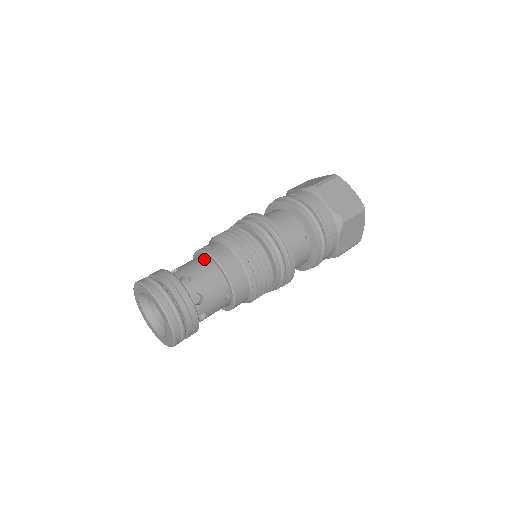
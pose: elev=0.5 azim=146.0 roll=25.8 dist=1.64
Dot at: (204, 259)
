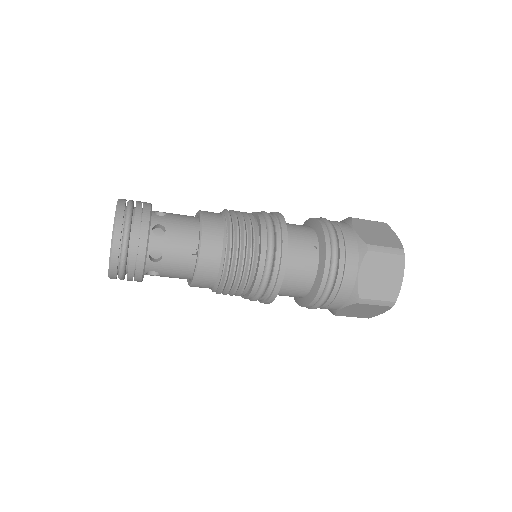
Dot at: (193, 216)
